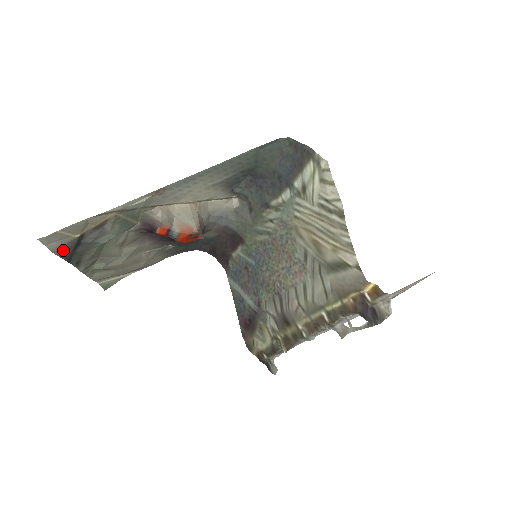
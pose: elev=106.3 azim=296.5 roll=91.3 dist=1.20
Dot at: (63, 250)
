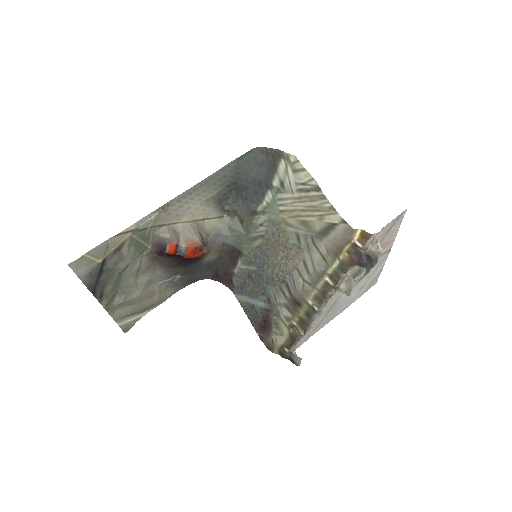
Dot at: (89, 278)
